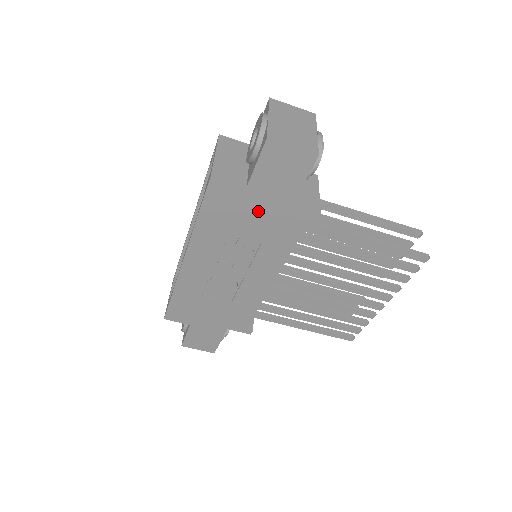
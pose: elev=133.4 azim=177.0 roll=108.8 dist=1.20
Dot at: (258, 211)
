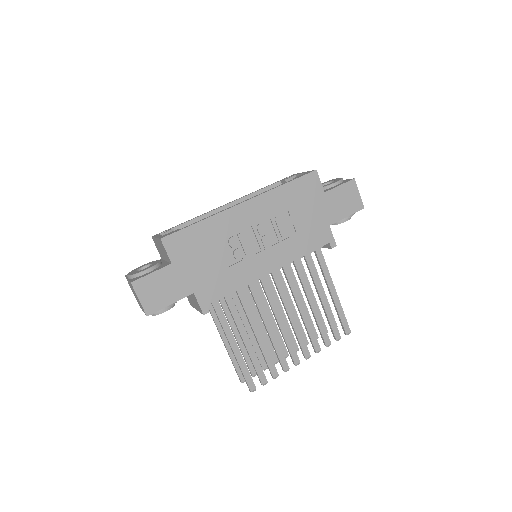
Dot at: (316, 211)
